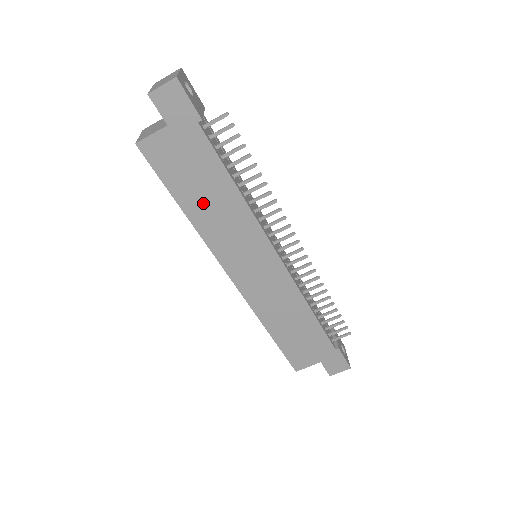
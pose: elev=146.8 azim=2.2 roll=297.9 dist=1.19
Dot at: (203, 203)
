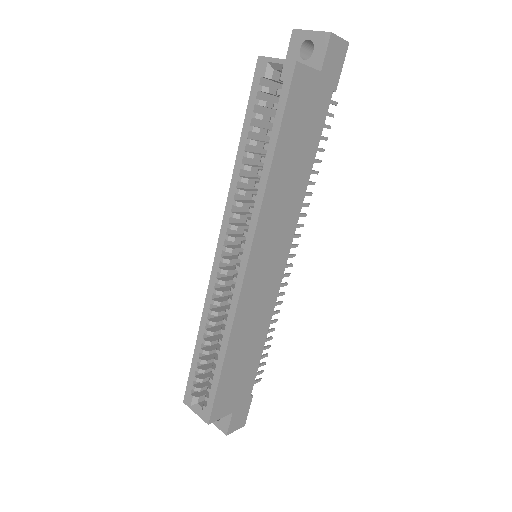
Dot at: (287, 166)
